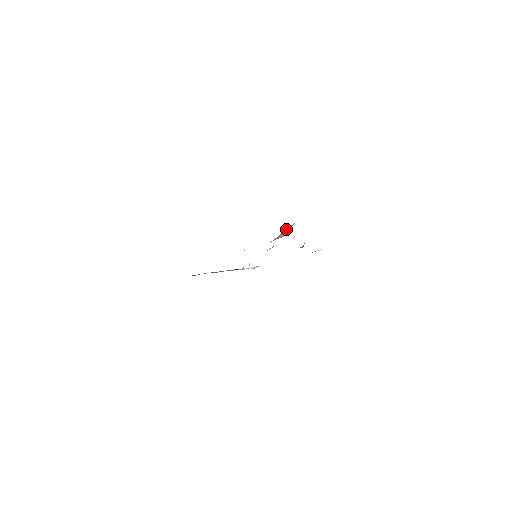
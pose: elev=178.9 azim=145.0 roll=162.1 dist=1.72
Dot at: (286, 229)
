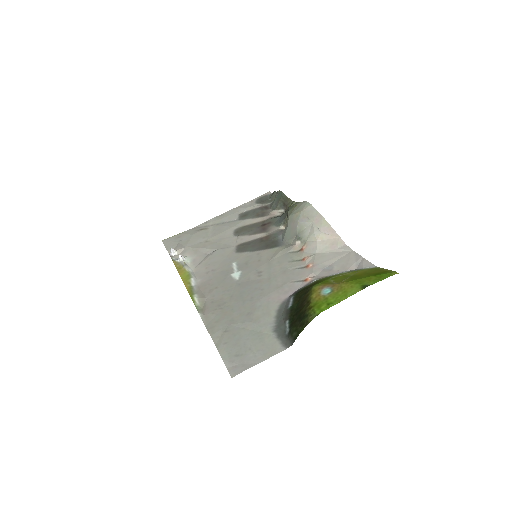
Dot at: (324, 229)
